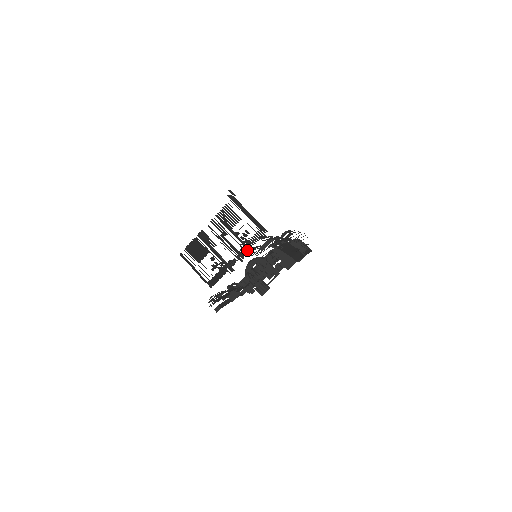
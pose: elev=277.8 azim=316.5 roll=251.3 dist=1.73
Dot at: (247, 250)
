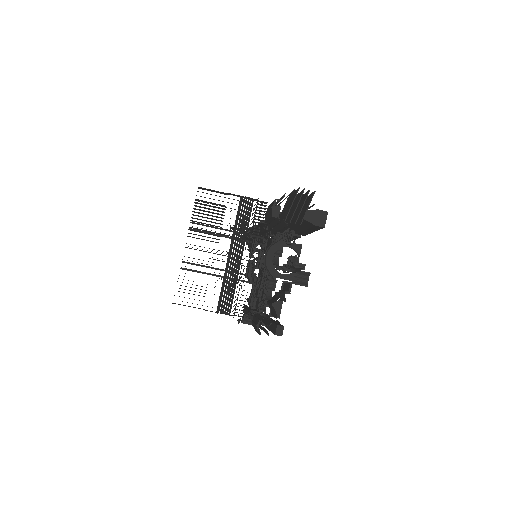
Dot at: occluded
